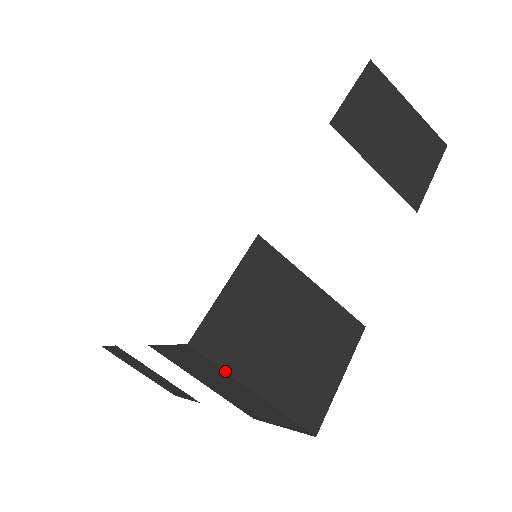
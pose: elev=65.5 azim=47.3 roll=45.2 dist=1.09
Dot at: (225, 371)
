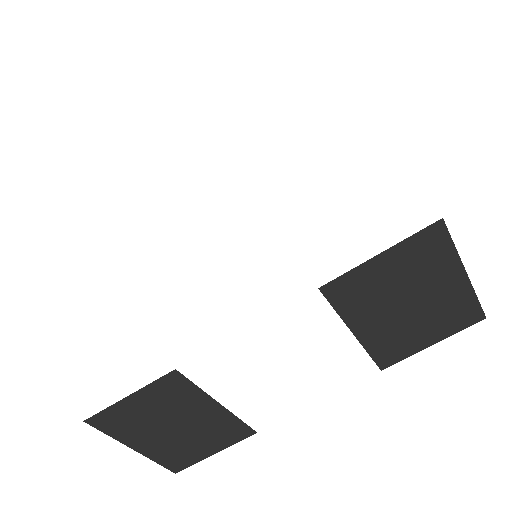
Dot at: (456, 249)
